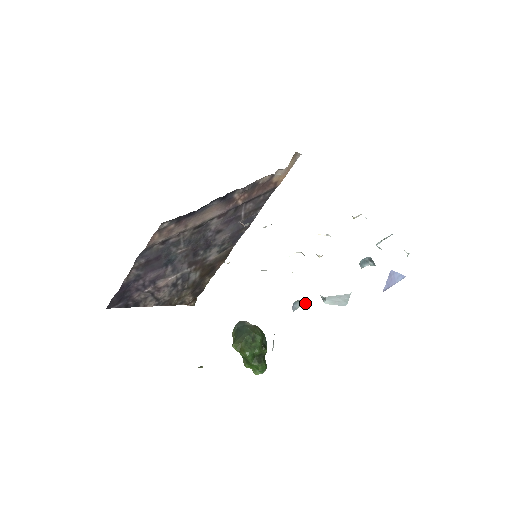
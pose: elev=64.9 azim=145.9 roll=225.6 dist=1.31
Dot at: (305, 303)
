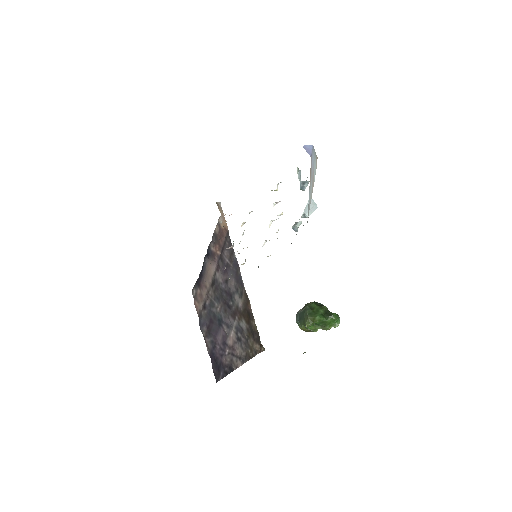
Dot at: (297, 223)
